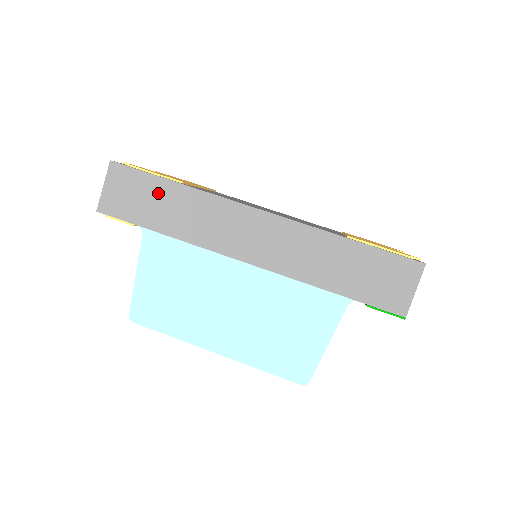
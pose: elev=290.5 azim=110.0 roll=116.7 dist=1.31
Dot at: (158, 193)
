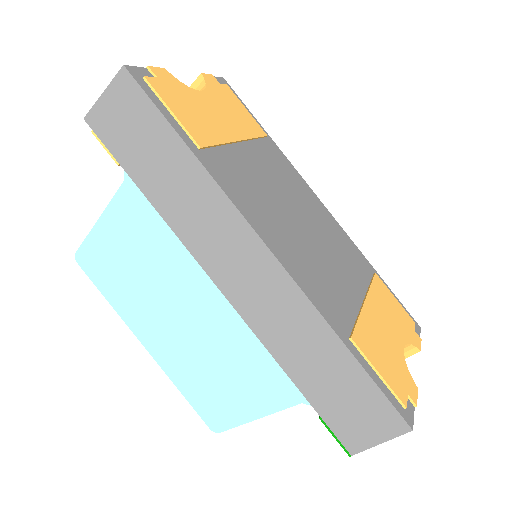
Dot at: (162, 146)
